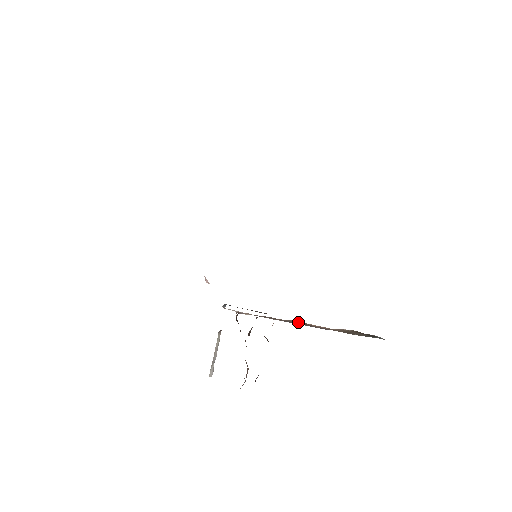
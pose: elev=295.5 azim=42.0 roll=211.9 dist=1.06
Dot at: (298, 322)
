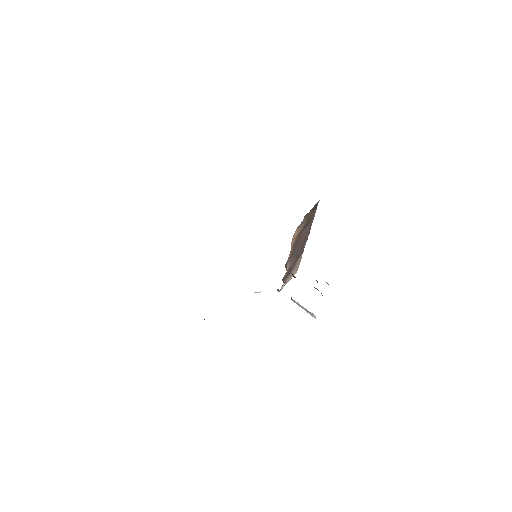
Dot at: (293, 243)
